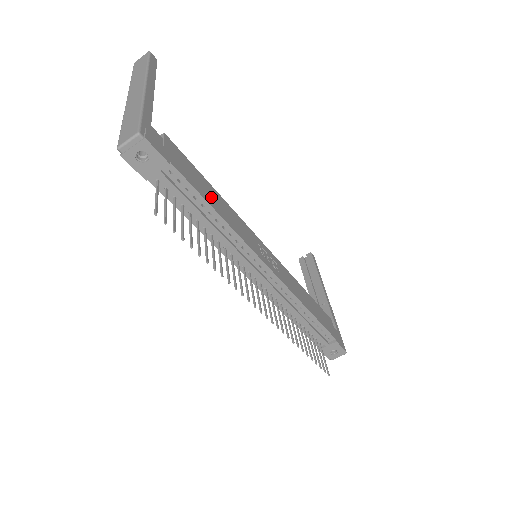
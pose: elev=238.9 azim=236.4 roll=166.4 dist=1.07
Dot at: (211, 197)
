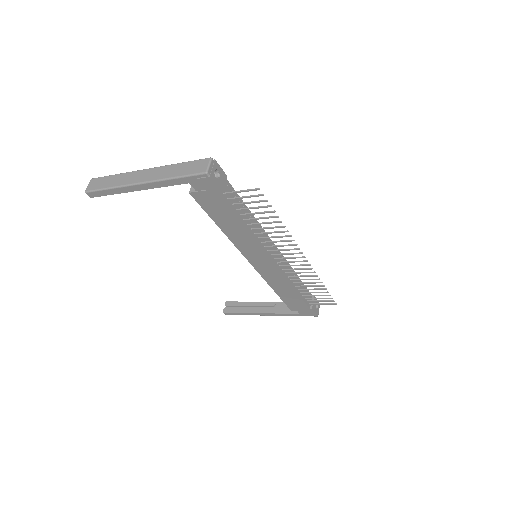
Dot at: occluded
